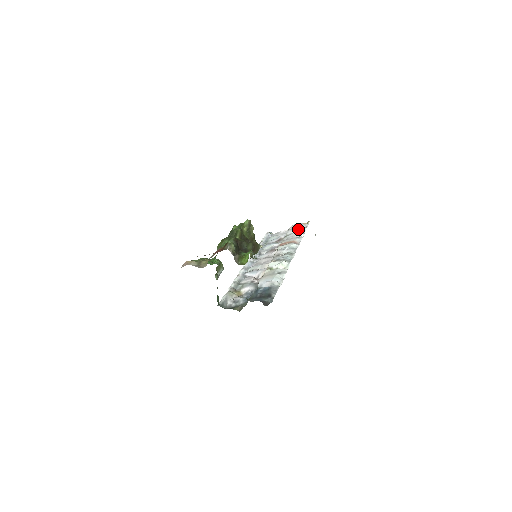
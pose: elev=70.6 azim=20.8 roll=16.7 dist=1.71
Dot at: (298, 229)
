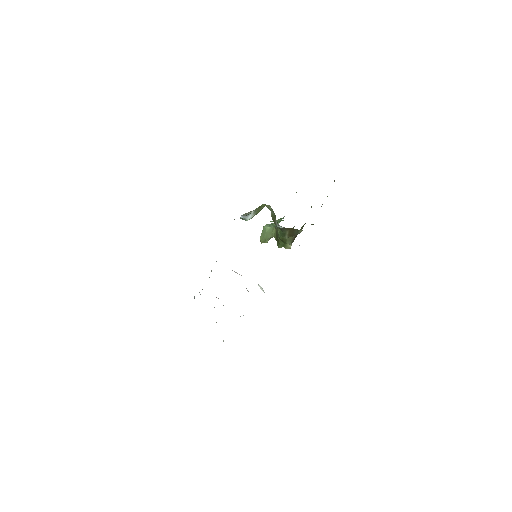
Dot at: occluded
